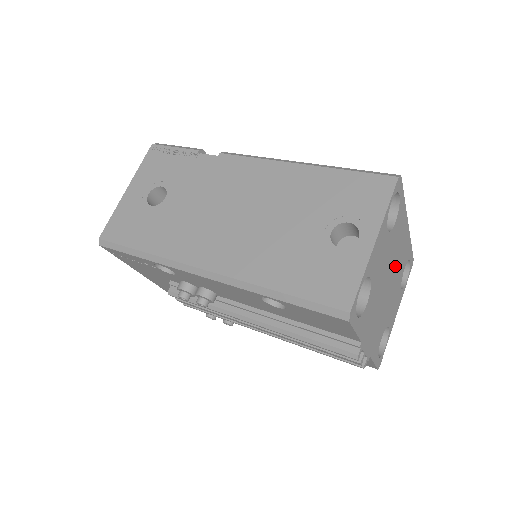
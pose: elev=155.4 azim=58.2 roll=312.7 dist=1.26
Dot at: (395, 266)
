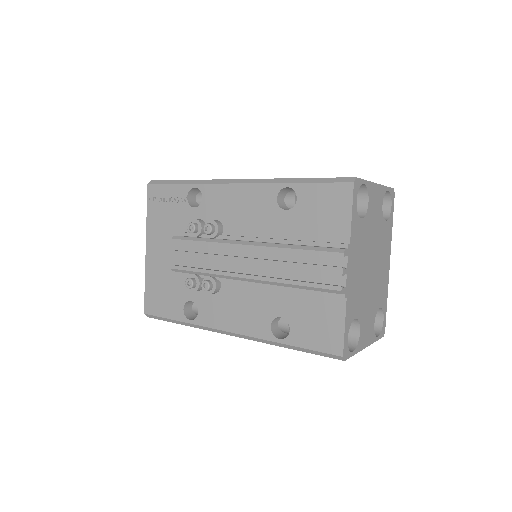
Dot at: (377, 270)
